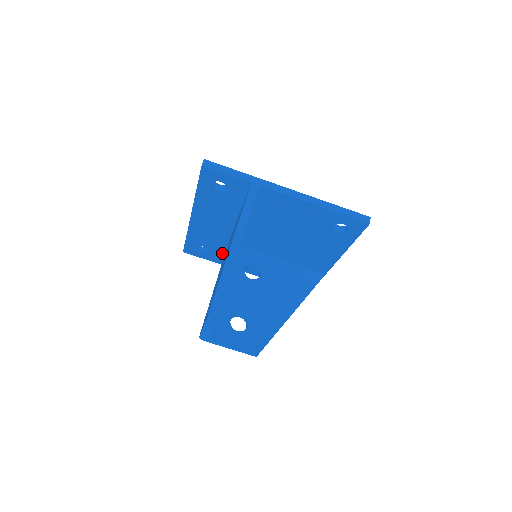
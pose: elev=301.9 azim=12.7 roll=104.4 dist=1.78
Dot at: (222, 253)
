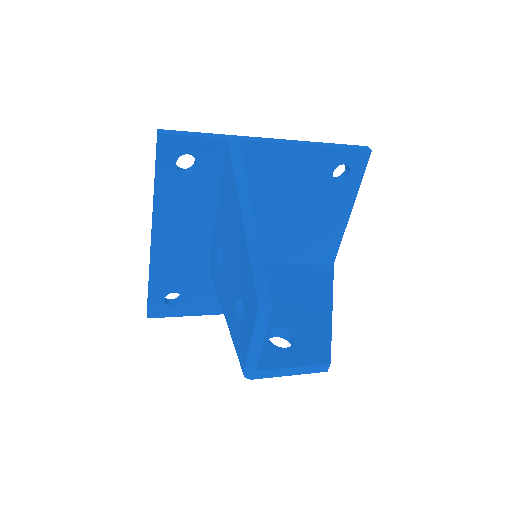
Dot at: (202, 292)
